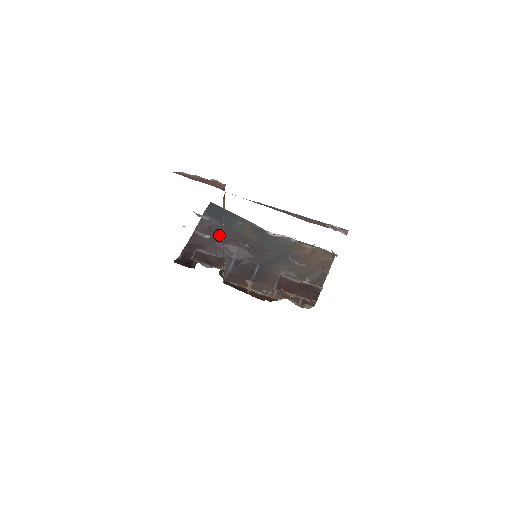
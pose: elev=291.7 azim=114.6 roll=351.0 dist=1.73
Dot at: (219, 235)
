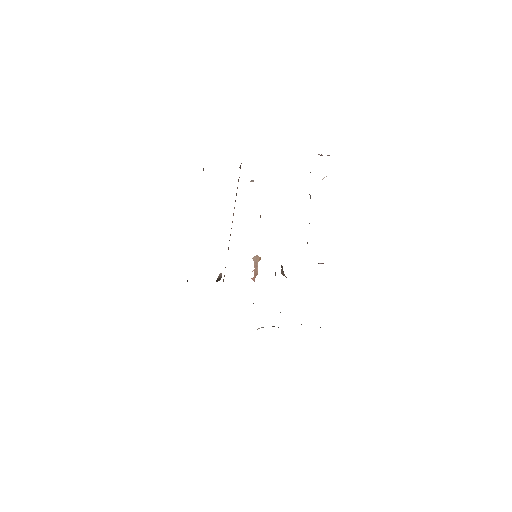
Dot at: occluded
